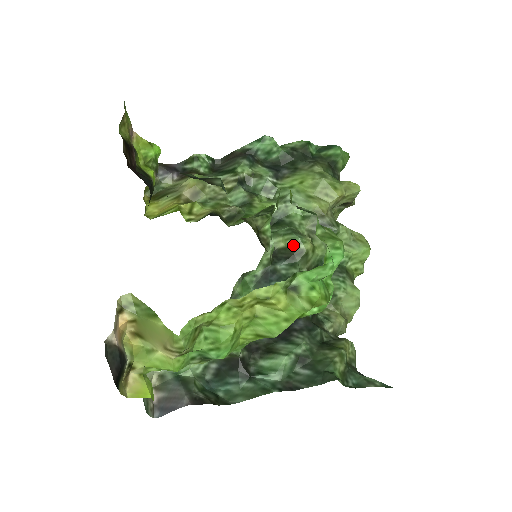
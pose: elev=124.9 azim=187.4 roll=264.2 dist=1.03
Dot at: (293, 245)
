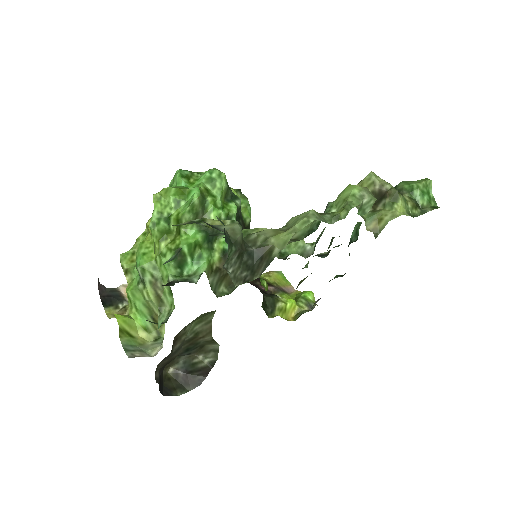
Dot at: occluded
